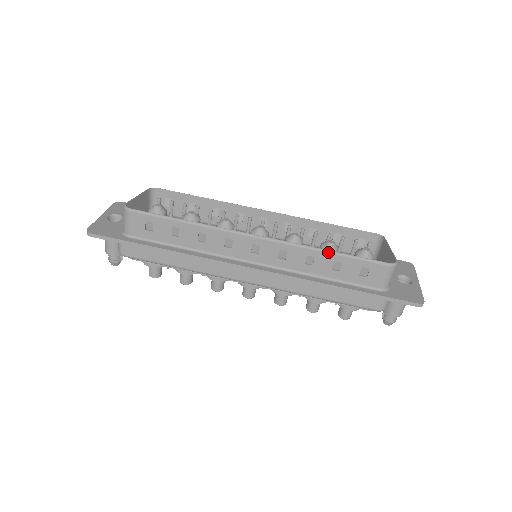
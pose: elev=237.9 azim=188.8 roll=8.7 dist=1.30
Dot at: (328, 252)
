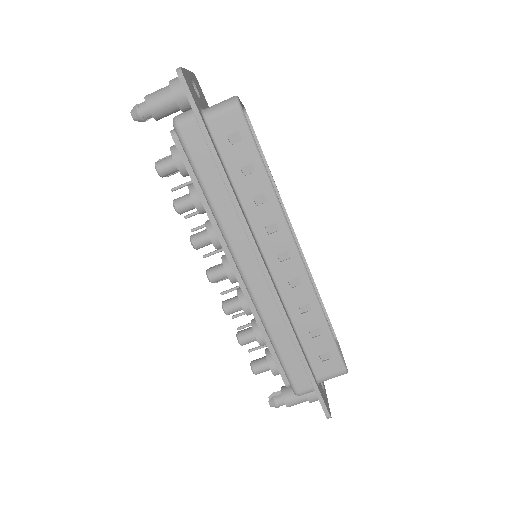
Dot at: (325, 317)
